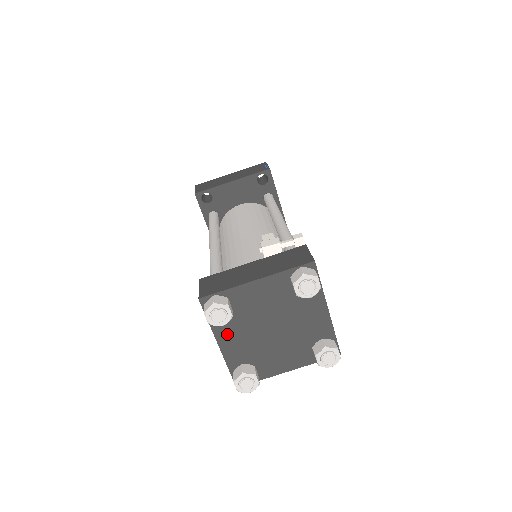
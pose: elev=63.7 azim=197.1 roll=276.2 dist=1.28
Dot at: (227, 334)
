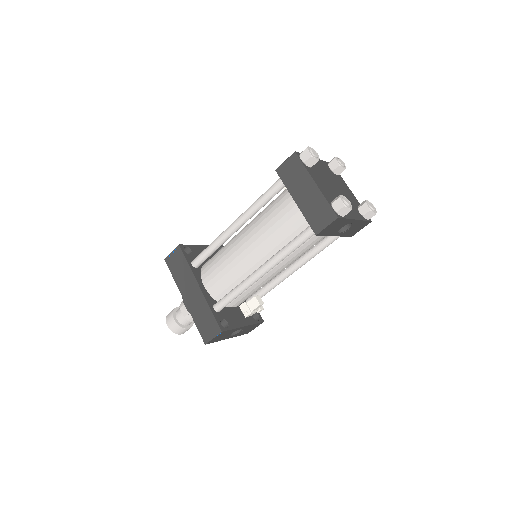
Dot at: (316, 179)
